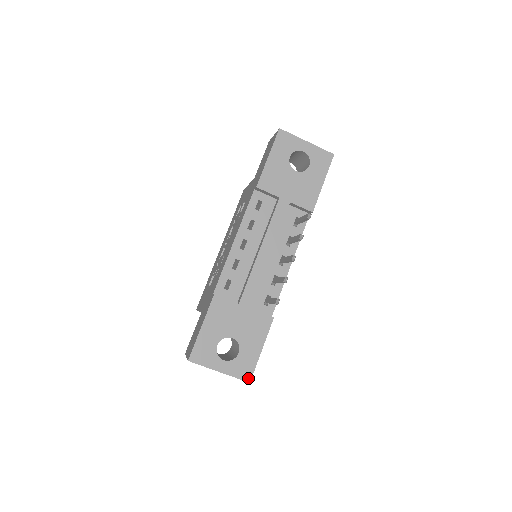
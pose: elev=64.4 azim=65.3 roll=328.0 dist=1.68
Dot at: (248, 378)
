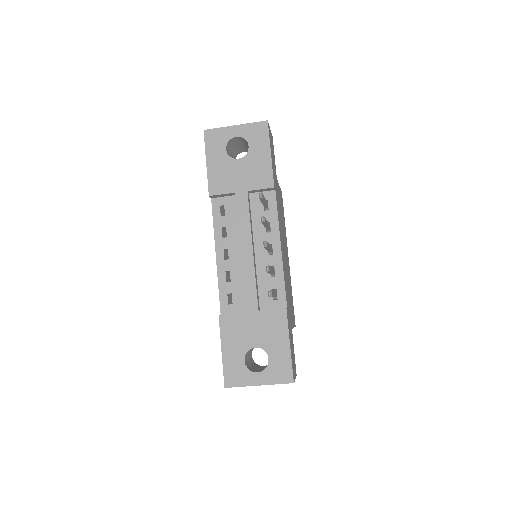
Dot at: (290, 379)
